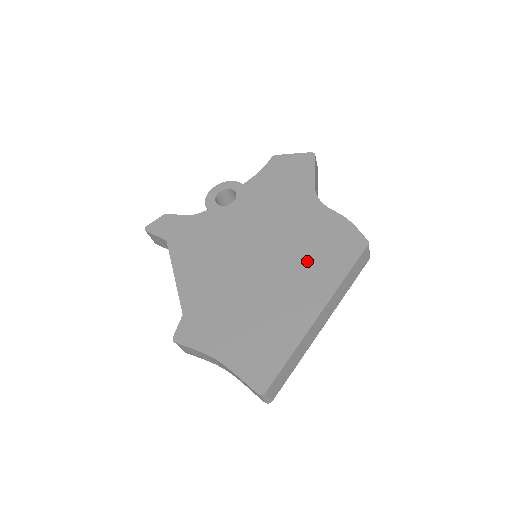
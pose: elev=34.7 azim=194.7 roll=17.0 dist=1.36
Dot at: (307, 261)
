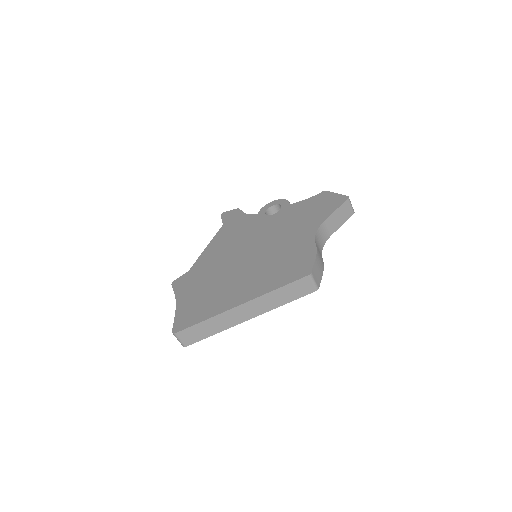
Dot at: (268, 269)
